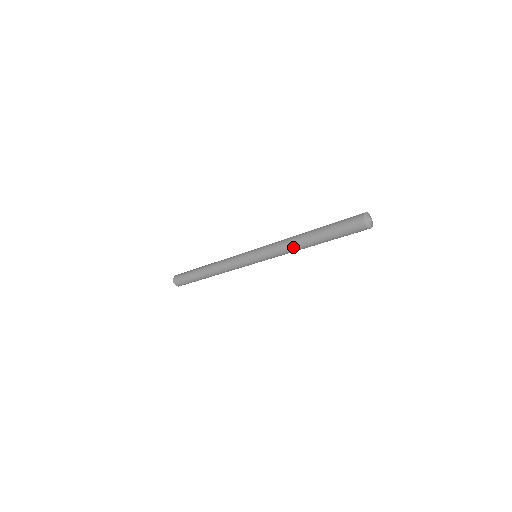
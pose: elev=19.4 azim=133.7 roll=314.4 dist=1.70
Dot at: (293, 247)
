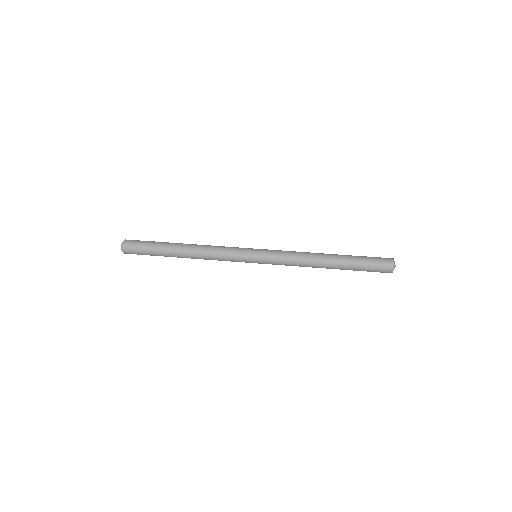
Dot at: (310, 264)
